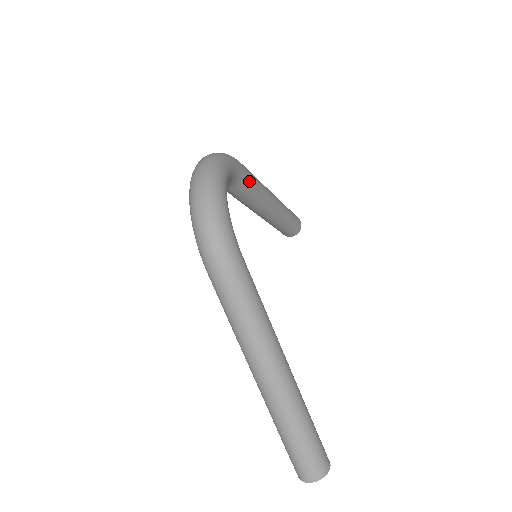
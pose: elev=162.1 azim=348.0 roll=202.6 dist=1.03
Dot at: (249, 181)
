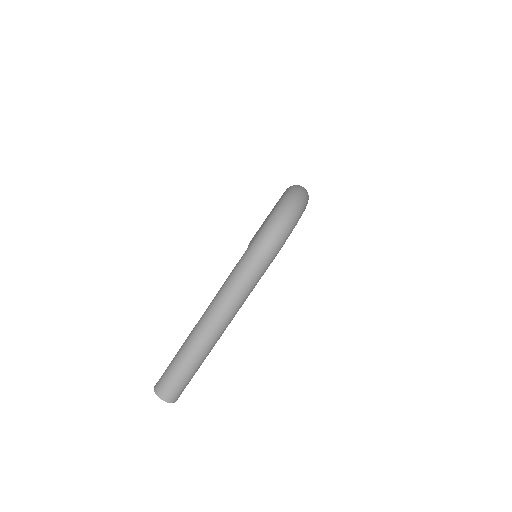
Dot at: occluded
